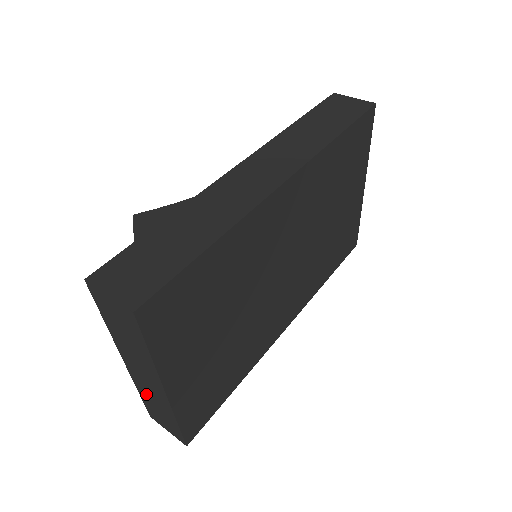
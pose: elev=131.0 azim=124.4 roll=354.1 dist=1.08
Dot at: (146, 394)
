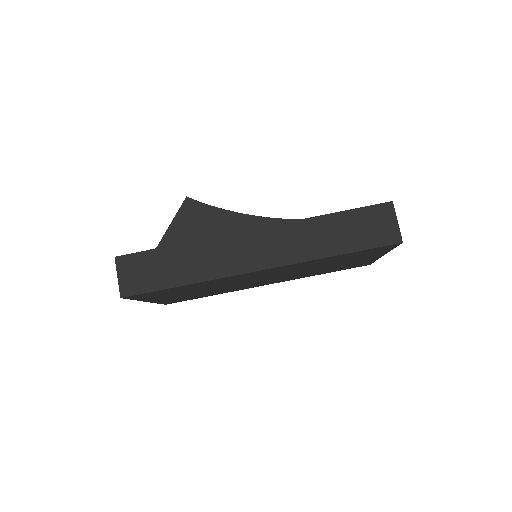
Dot at: occluded
